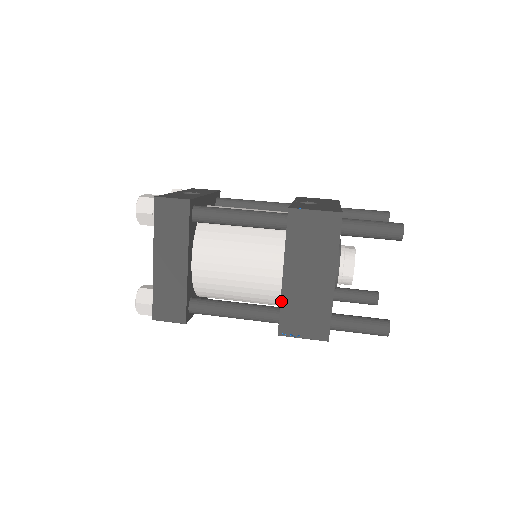
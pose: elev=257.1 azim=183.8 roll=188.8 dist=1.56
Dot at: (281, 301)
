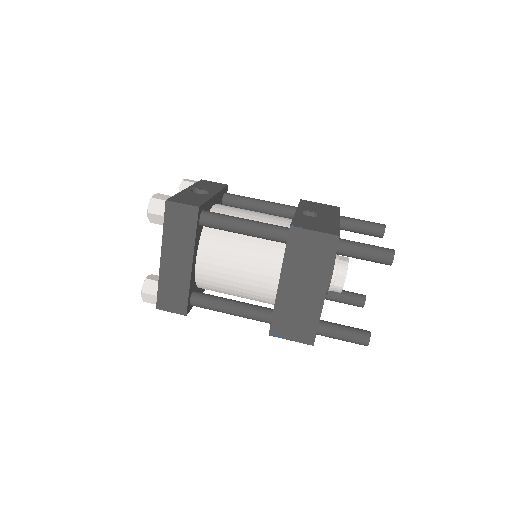
Dot at: (275, 306)
